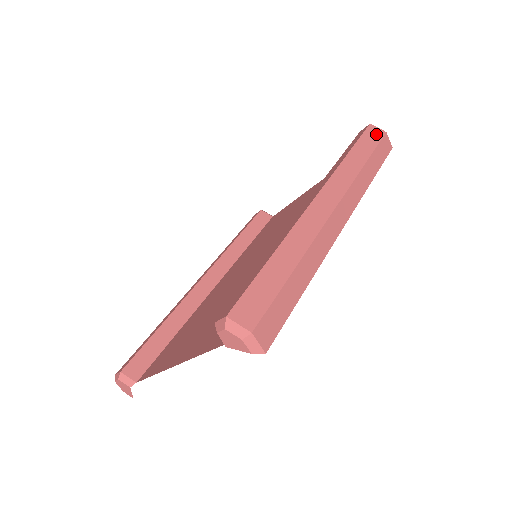
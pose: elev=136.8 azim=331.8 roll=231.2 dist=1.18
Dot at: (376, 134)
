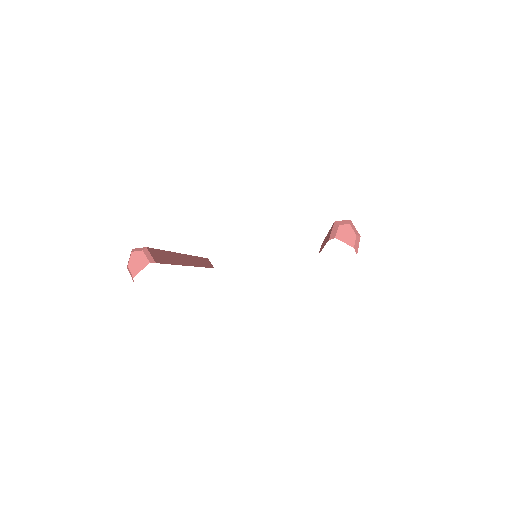
Dot at: occluded
